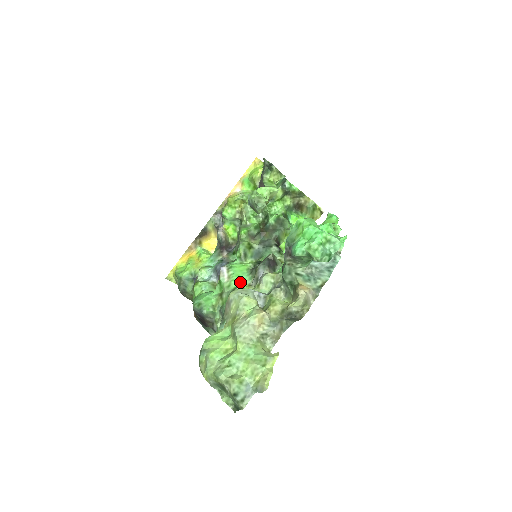
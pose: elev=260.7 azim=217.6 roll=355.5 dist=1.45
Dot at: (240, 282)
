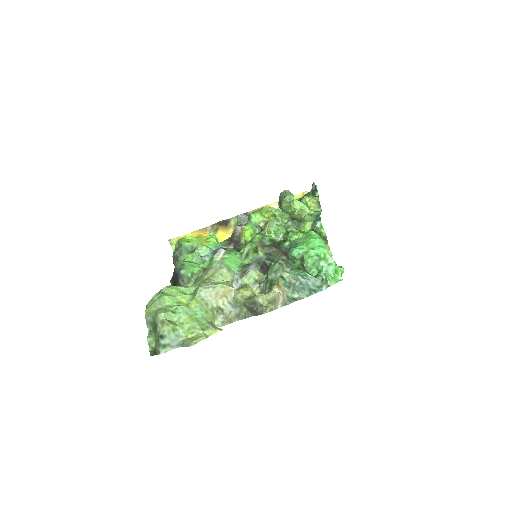
Dot at: occluded
